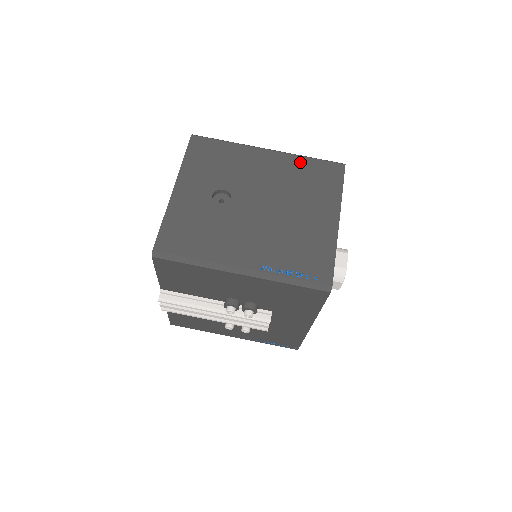
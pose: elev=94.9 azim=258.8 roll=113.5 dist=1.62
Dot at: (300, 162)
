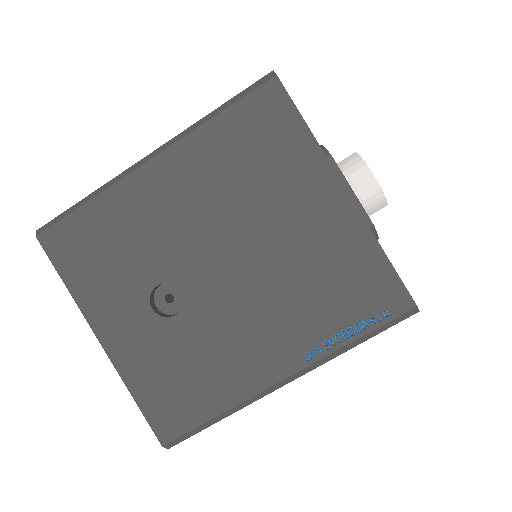
Dot at: (210, 138)
